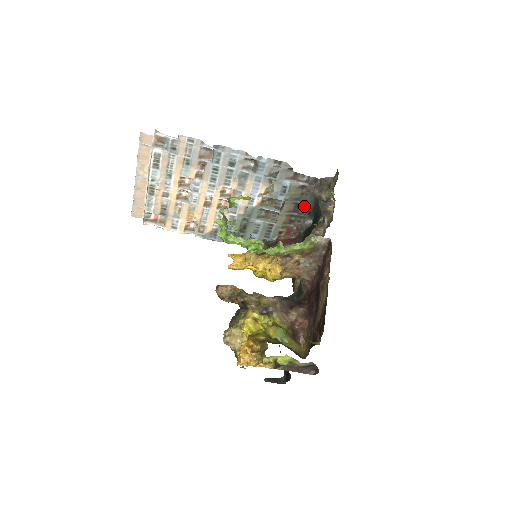
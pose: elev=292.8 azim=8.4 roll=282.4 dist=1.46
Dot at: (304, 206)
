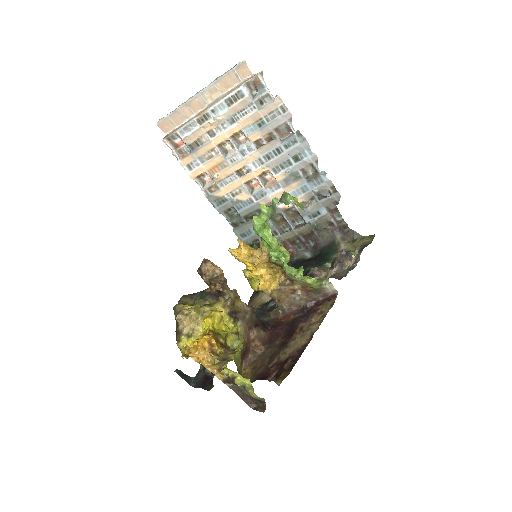
Dot at: (317, 239)
